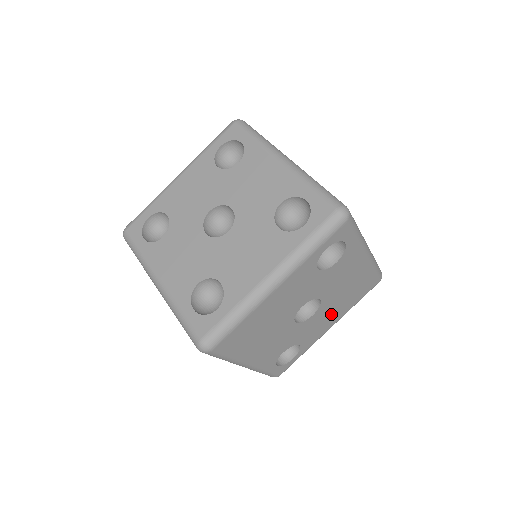
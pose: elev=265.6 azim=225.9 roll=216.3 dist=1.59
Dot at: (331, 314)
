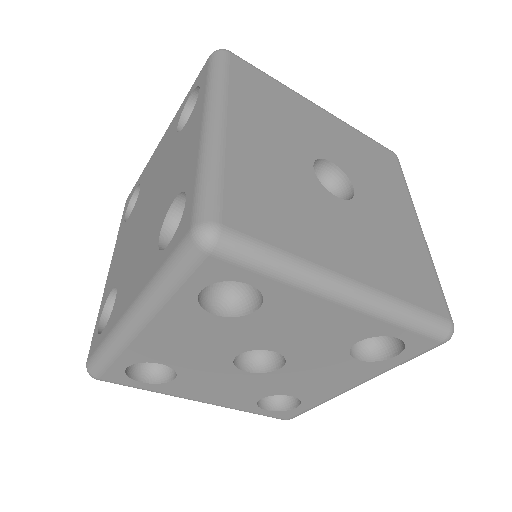
Dot at: occluded
